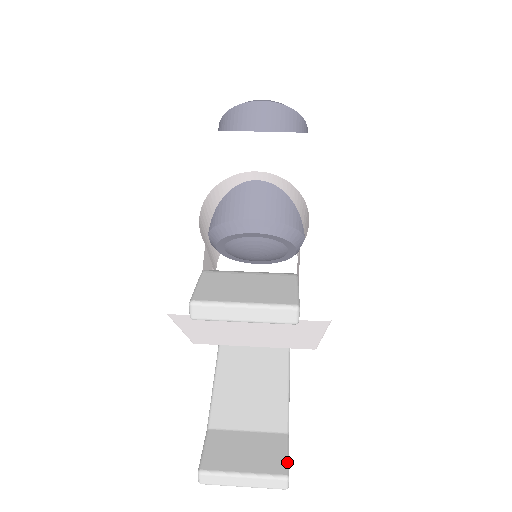
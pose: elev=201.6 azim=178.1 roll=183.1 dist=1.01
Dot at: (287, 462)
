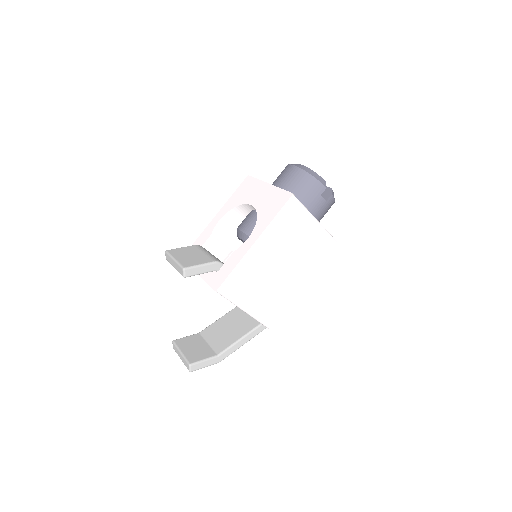
Dot at: (198, 361)
